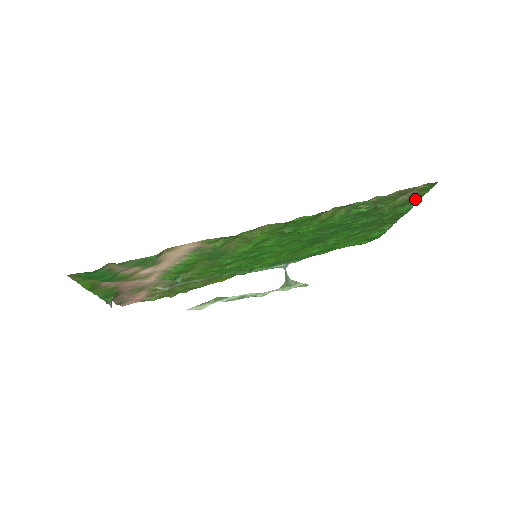
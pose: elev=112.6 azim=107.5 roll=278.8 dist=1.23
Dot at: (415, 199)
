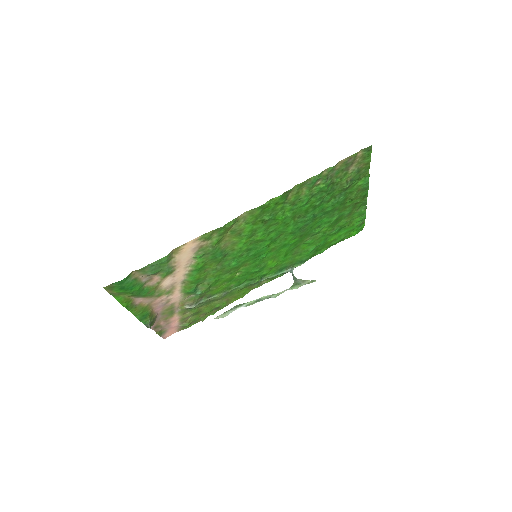
Dot at: (365, 170)
